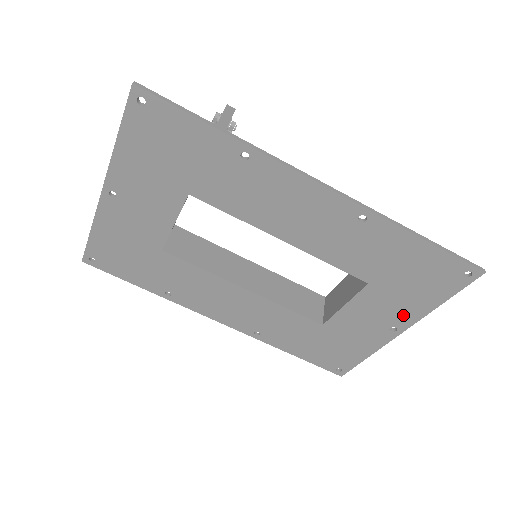
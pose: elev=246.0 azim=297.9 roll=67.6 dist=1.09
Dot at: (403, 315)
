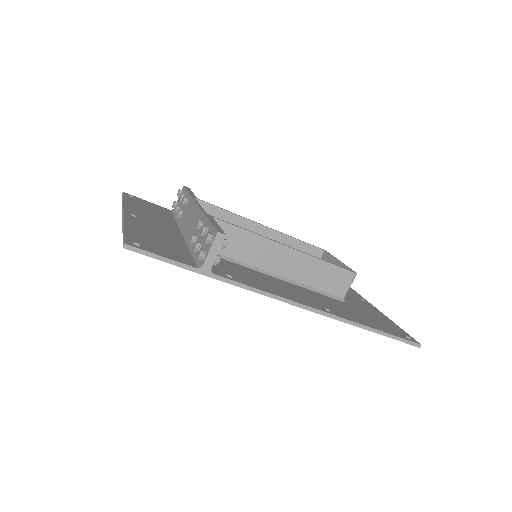
Dot at: occluded
